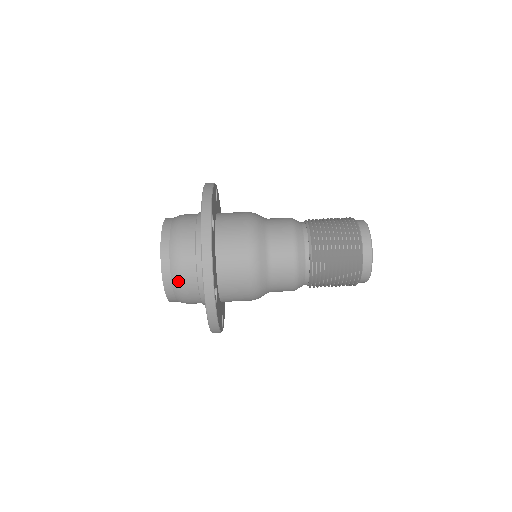
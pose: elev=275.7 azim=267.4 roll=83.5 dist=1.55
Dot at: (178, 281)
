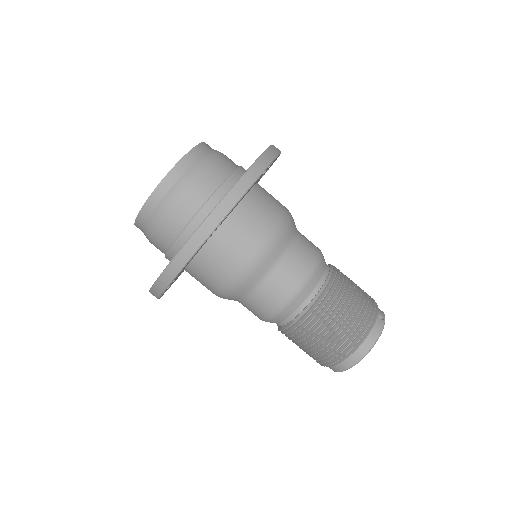
Dot at: (149, 235)
